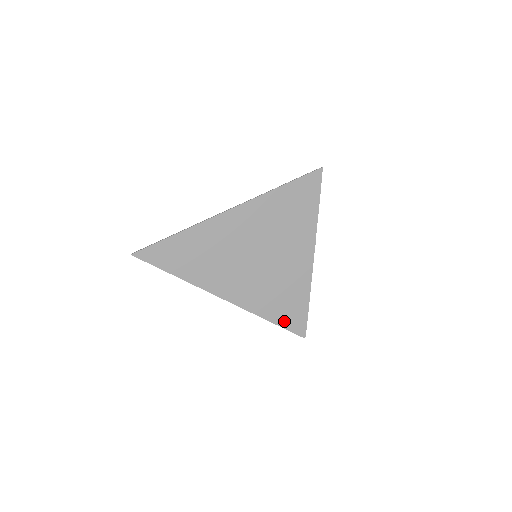
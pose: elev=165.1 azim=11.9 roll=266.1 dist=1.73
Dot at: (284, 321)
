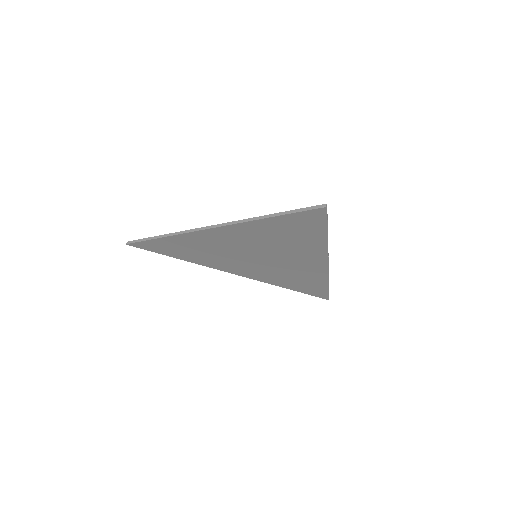
Dot at: (302, 290)
